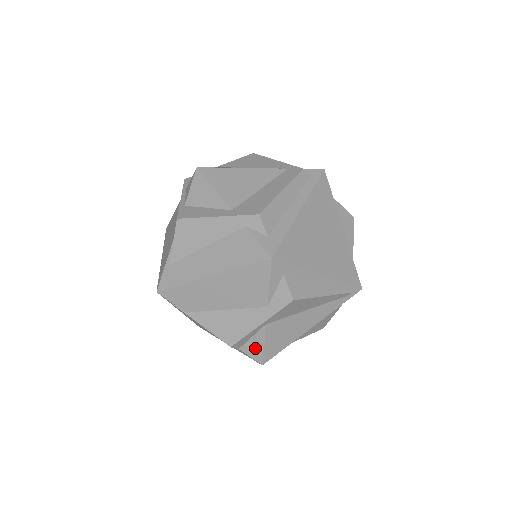
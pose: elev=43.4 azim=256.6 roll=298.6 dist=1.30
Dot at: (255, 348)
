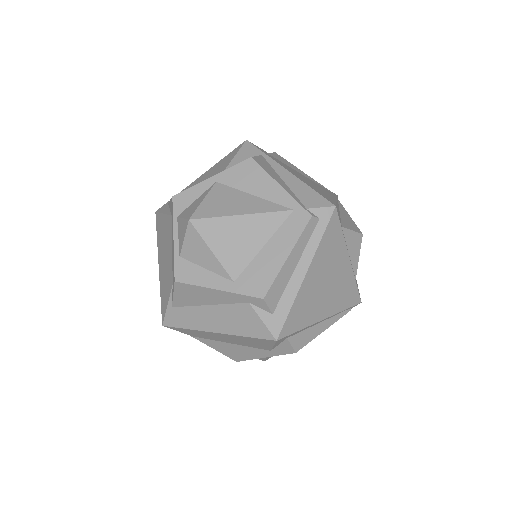
Dot at: occluded
